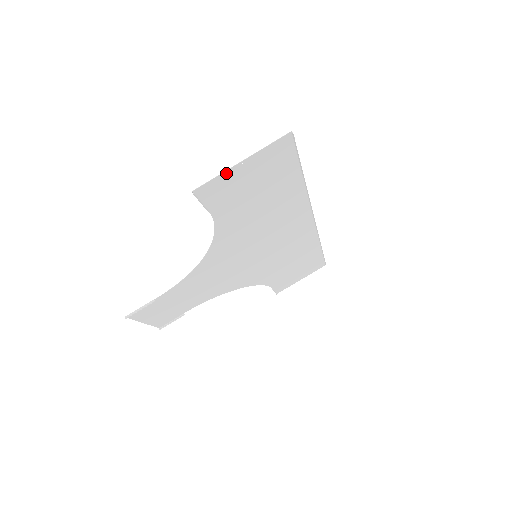
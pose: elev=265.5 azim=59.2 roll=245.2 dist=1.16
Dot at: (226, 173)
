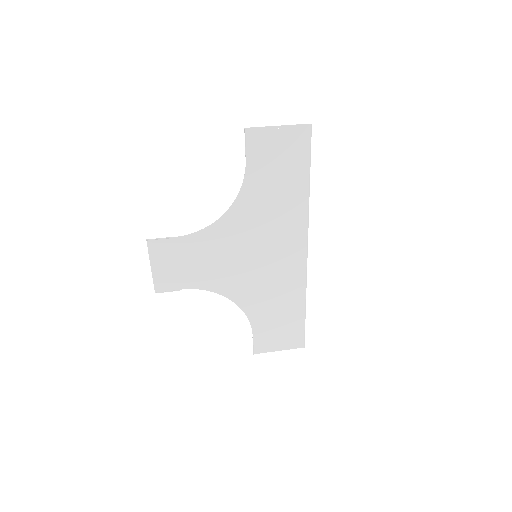
Dot at: (267, 129)
